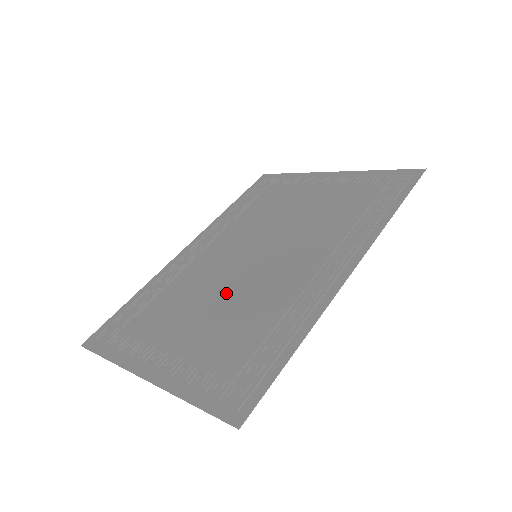
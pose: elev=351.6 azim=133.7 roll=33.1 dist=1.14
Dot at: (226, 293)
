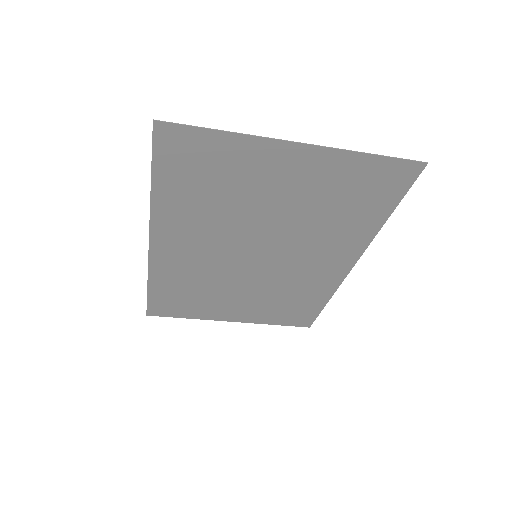
Dot at: (273, 225)
